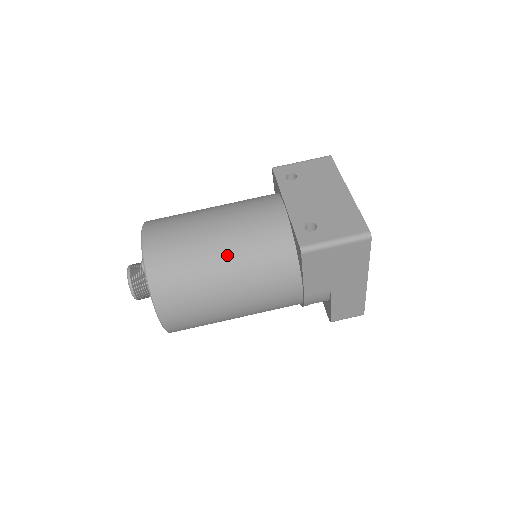
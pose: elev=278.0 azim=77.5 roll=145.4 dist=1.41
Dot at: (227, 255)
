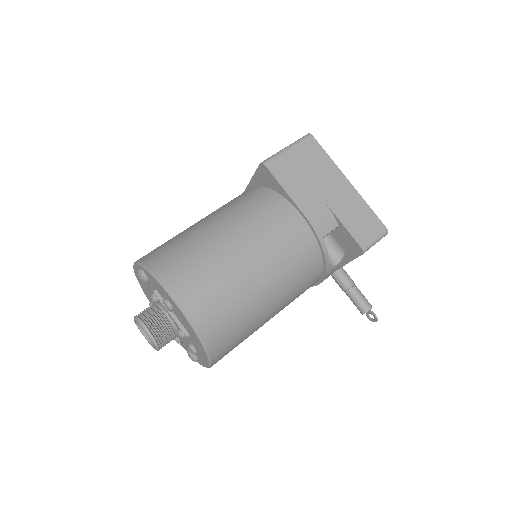
Dot at: (212, 219)
